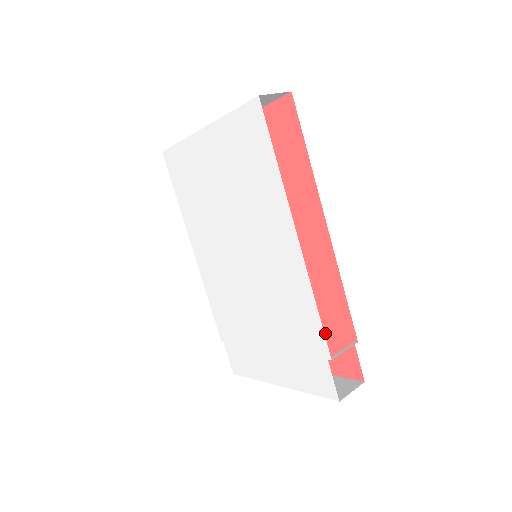
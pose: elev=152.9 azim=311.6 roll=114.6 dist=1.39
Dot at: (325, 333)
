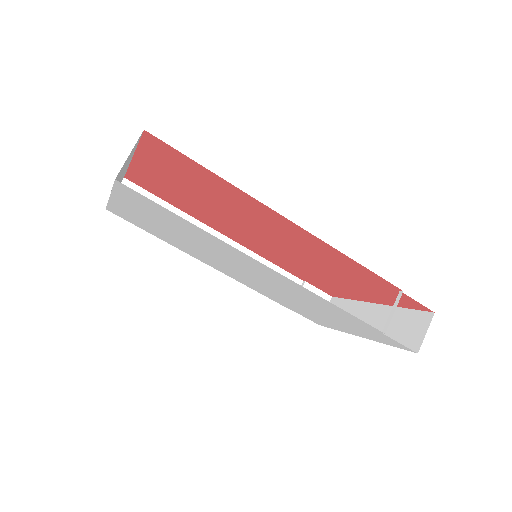
Dot at: (369, 285)
